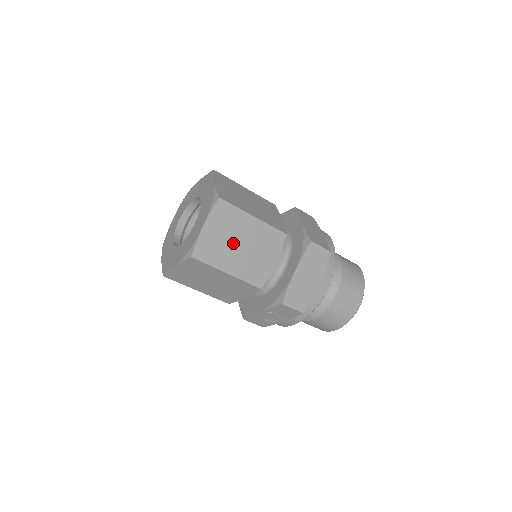
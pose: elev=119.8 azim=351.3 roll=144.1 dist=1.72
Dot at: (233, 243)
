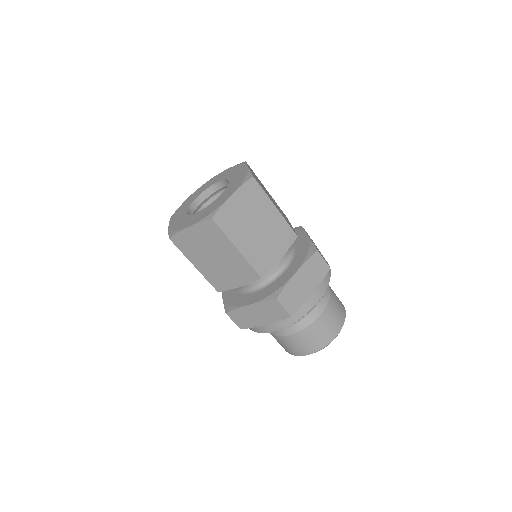
Dot at: (209, 253)
